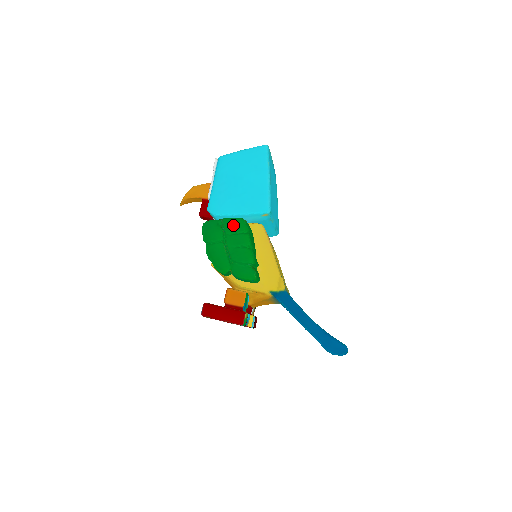
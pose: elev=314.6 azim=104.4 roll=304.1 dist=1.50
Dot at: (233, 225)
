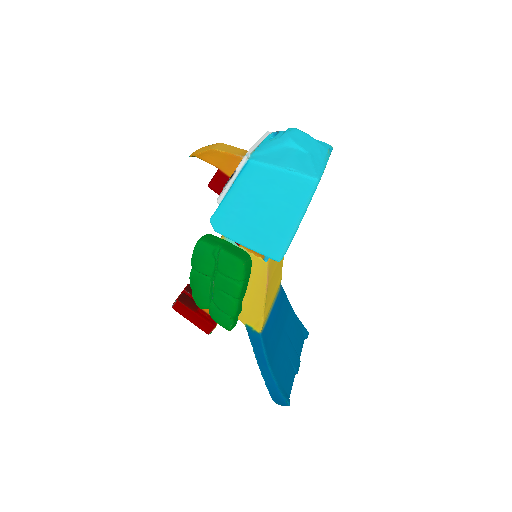
Dot at: (229, 266)
